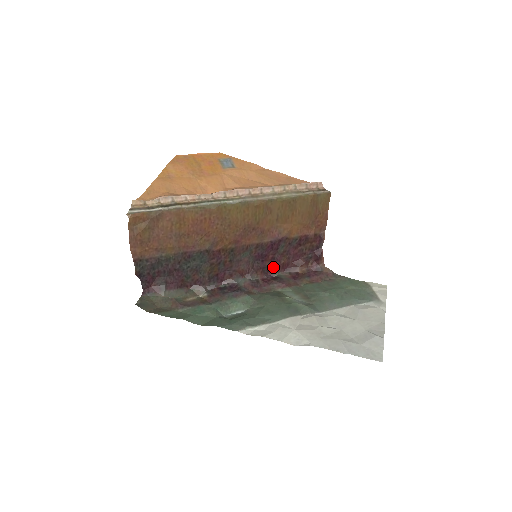
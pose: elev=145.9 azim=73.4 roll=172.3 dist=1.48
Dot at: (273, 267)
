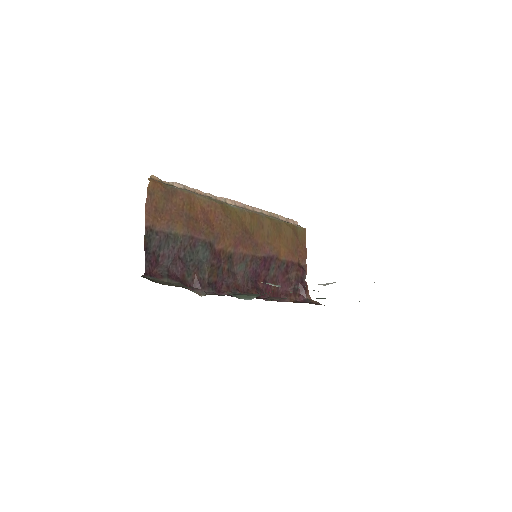
Dot at: (265, 292)
